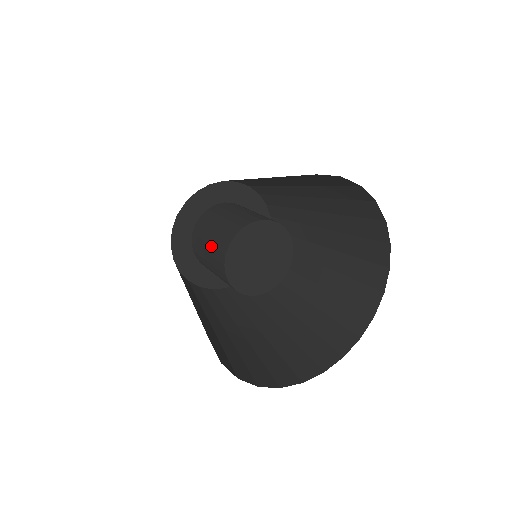
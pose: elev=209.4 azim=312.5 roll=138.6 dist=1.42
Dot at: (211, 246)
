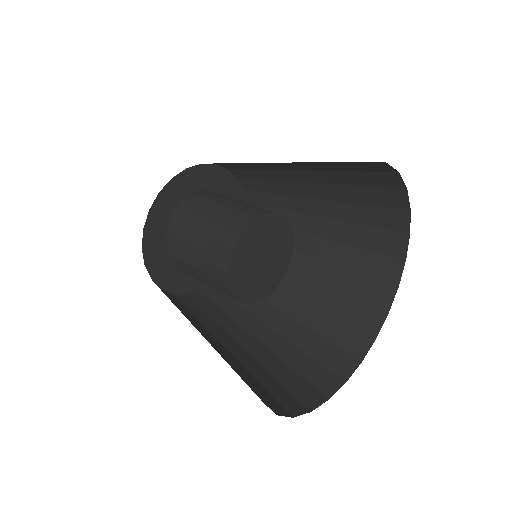
Dot at: (213, 224)
